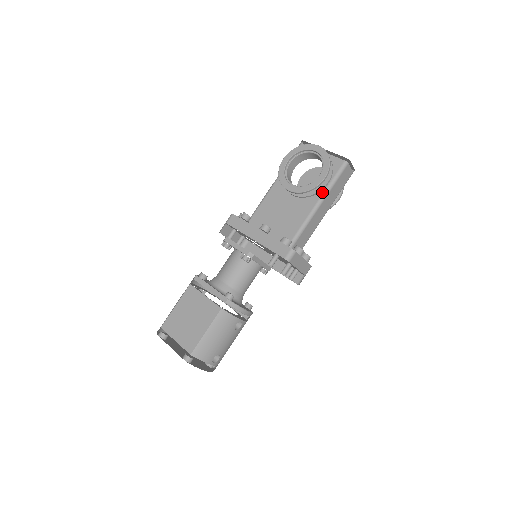
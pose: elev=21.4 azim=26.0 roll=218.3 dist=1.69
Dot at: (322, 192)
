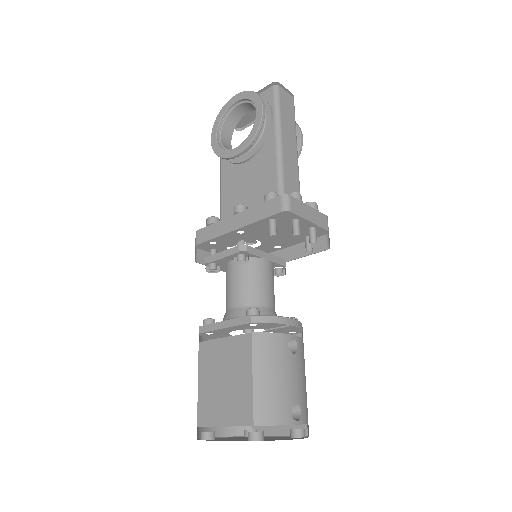
Dot at: (273, 129)
